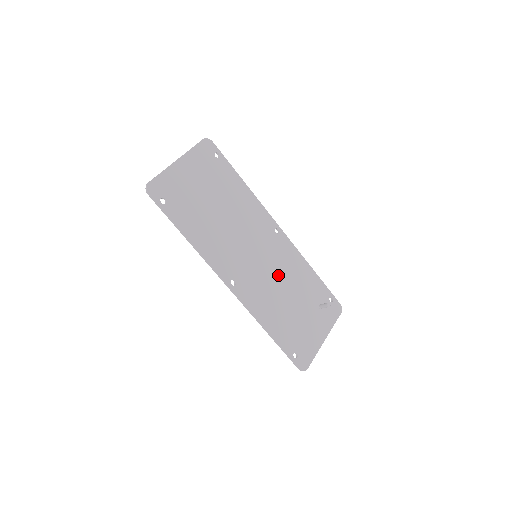
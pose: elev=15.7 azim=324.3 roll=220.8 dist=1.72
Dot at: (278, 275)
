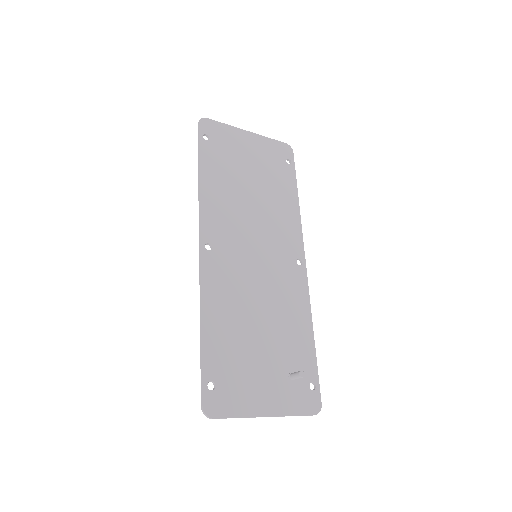
Dot at: (265, 294)
